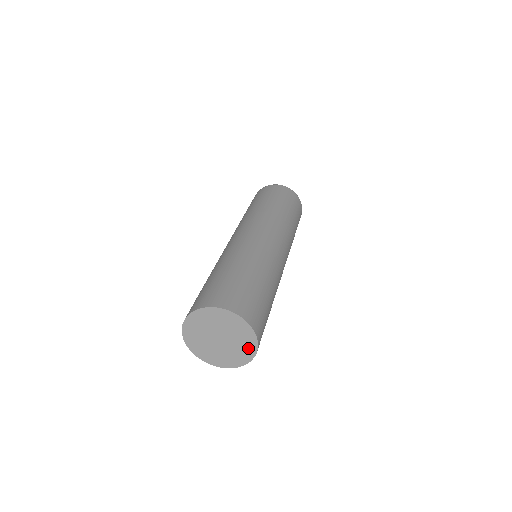
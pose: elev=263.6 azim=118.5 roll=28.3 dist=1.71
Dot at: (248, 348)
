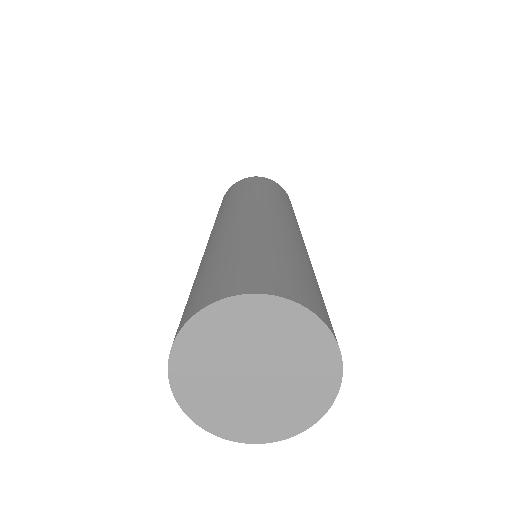
Dot at: (318, 354)
